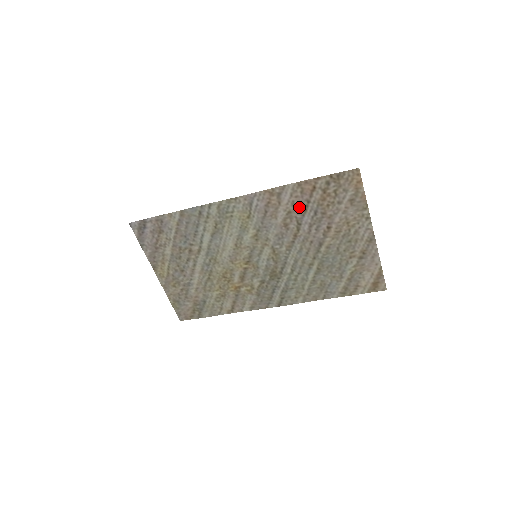
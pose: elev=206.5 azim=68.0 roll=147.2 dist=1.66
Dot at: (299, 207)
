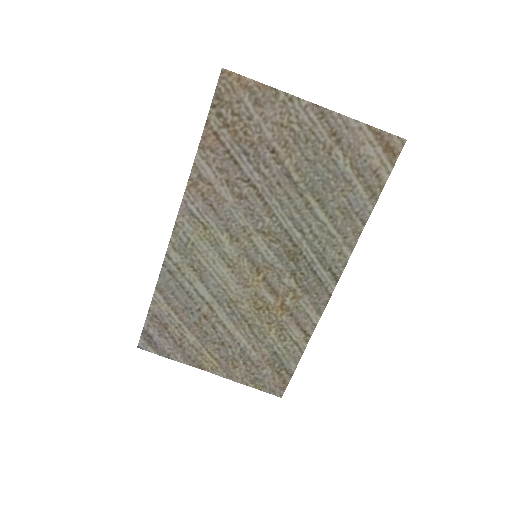
Dot at: (228, 166)
